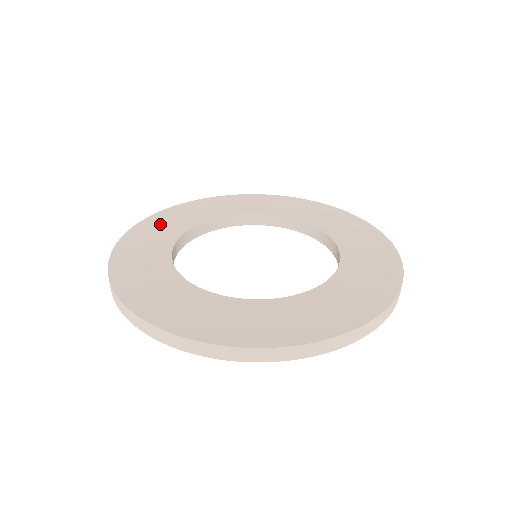
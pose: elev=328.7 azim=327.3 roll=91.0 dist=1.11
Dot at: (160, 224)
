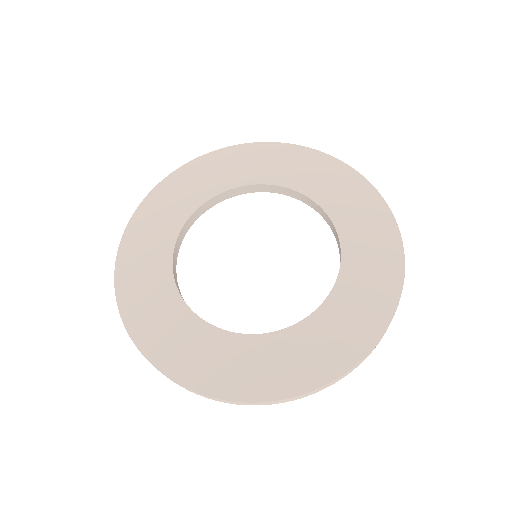
Dot at: (142, 241)
